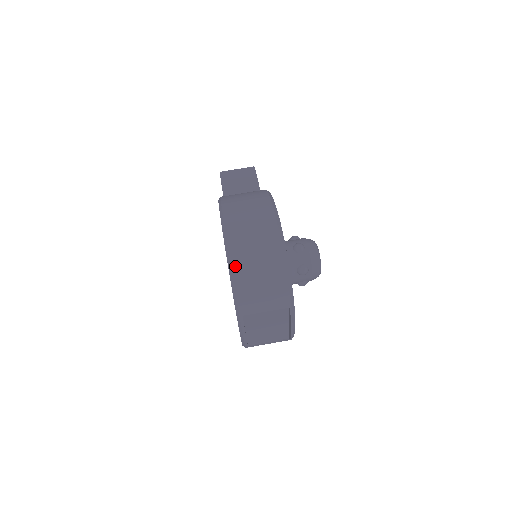
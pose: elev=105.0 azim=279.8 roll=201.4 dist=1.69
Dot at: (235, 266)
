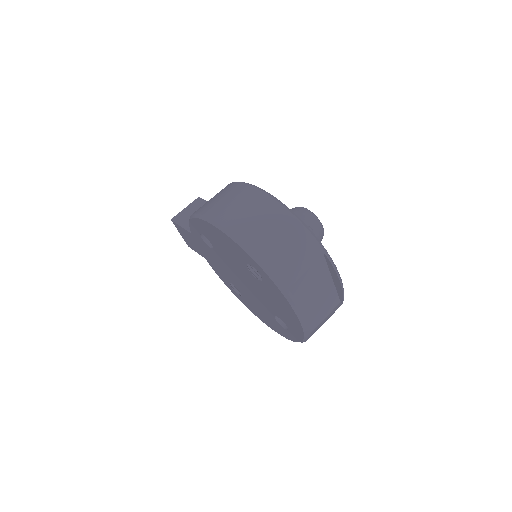
Dot at: (250, 244)
